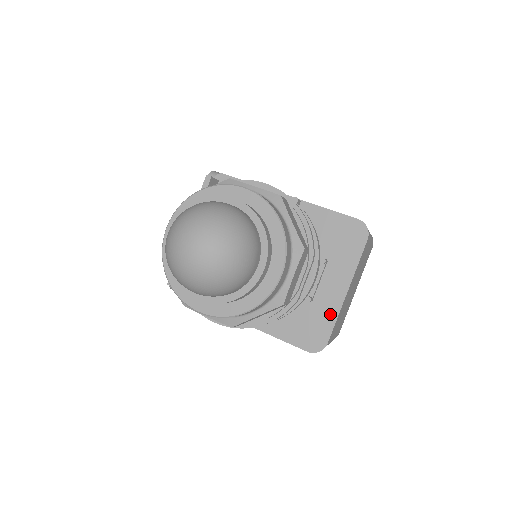
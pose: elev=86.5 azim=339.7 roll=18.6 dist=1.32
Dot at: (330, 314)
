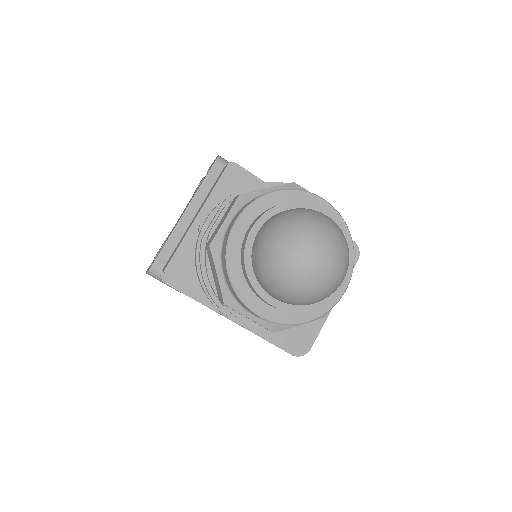
Dot at: (317, 322)
